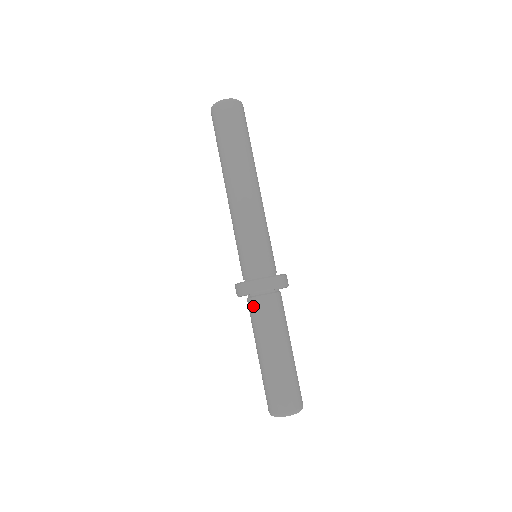
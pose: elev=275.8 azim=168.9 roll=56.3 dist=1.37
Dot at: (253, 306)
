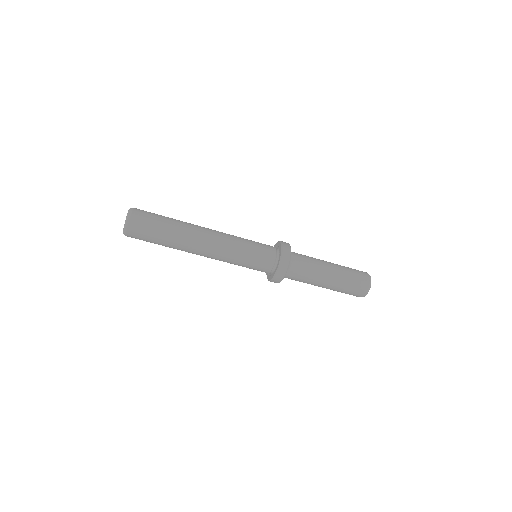
Dot at: (291, 277)
